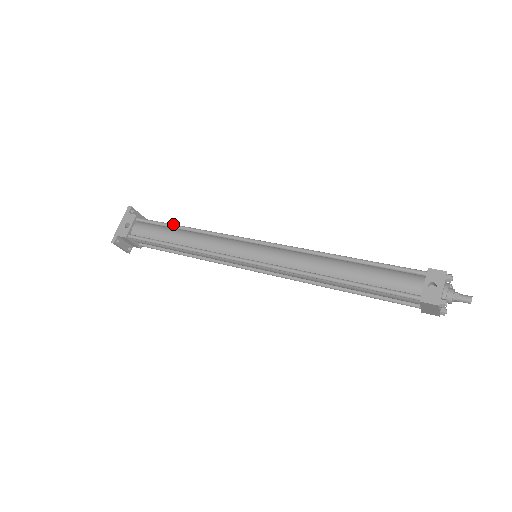
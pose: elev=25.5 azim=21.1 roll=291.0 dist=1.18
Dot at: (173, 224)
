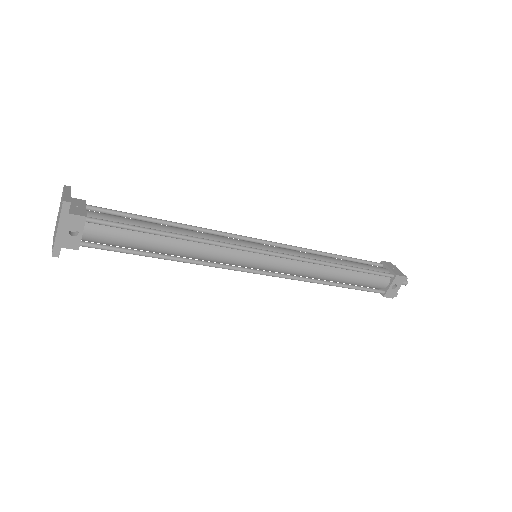
Dot at: (155, 231)
